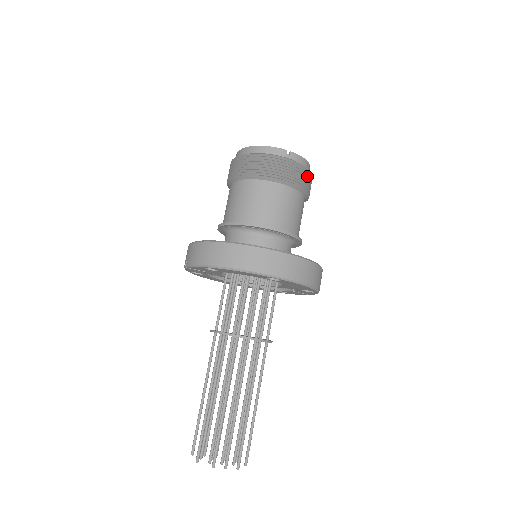
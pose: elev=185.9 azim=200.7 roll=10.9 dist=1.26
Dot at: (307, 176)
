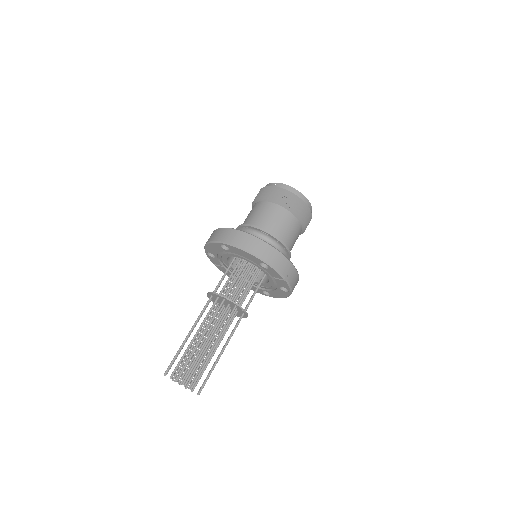
Dot at: (288, 195)
